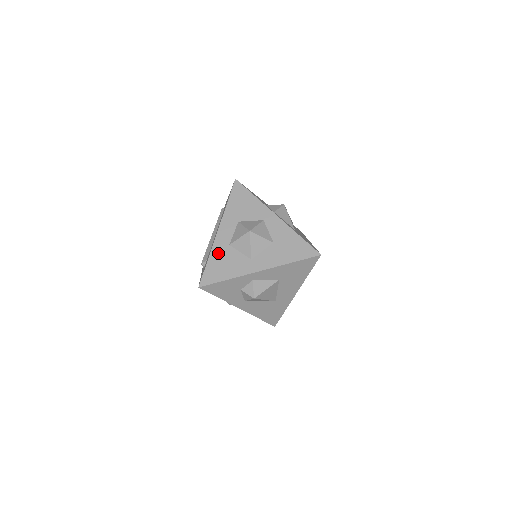
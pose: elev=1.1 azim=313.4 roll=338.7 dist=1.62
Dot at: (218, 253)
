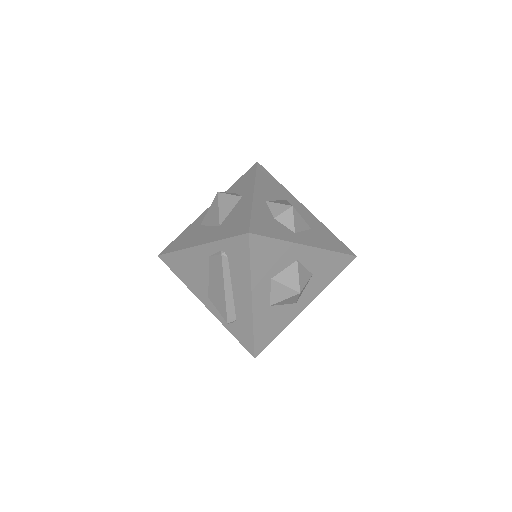
Dot at: (261, 321)
